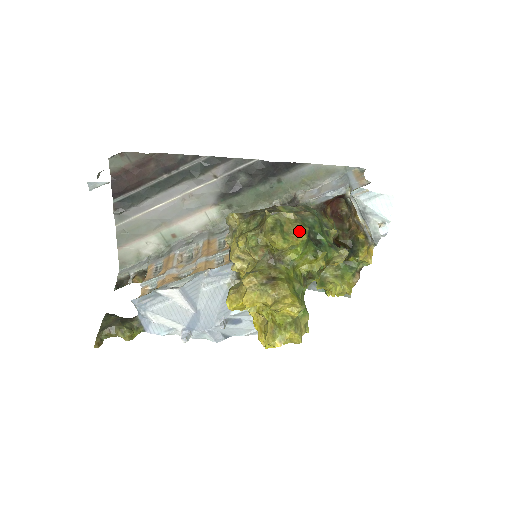
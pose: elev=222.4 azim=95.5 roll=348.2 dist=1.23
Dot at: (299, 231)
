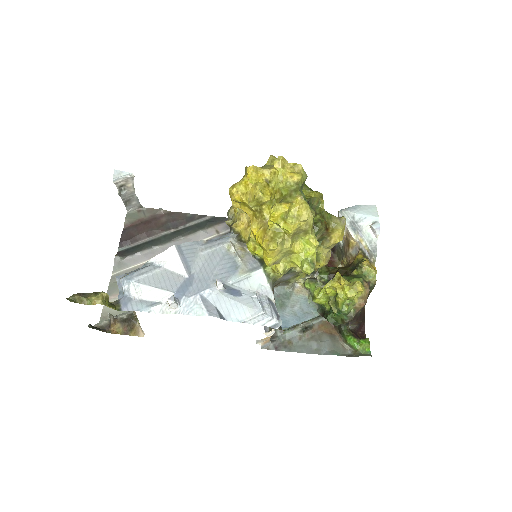
Dot at: occluded
